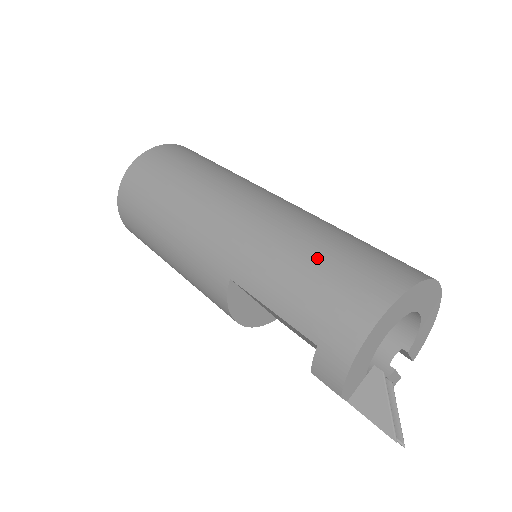
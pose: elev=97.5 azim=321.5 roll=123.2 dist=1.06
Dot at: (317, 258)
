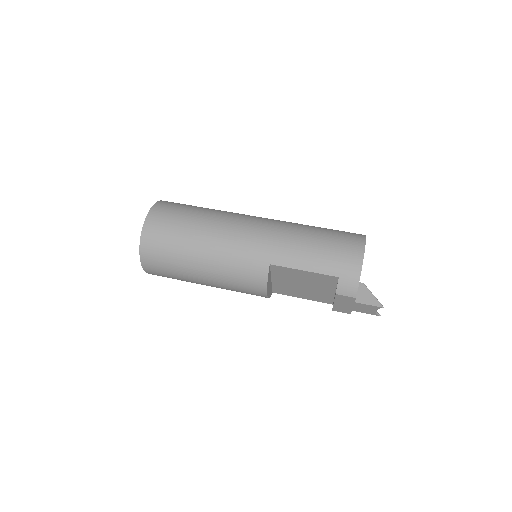
Dot at: (318, 238)
